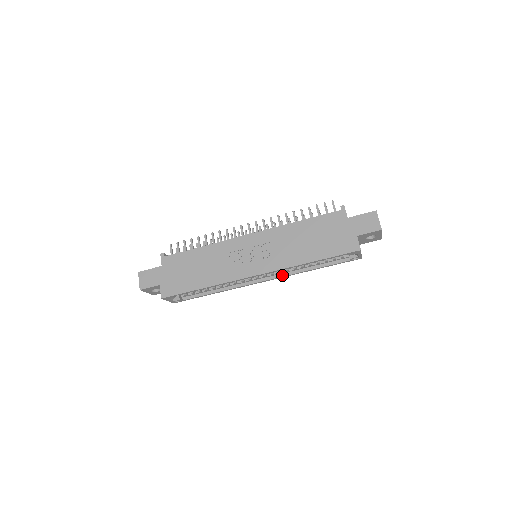
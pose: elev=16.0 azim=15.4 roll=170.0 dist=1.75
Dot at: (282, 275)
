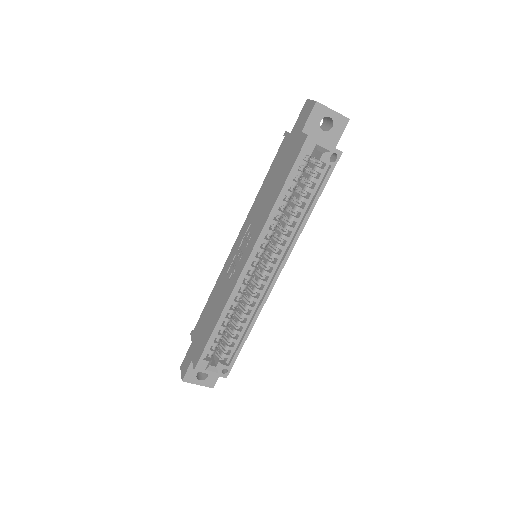
Dot at: (287, 249)
